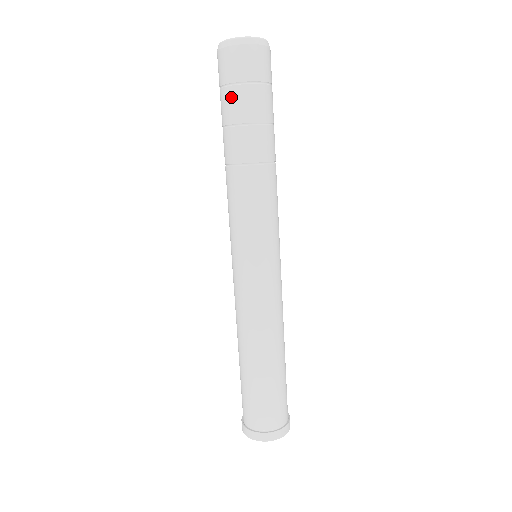
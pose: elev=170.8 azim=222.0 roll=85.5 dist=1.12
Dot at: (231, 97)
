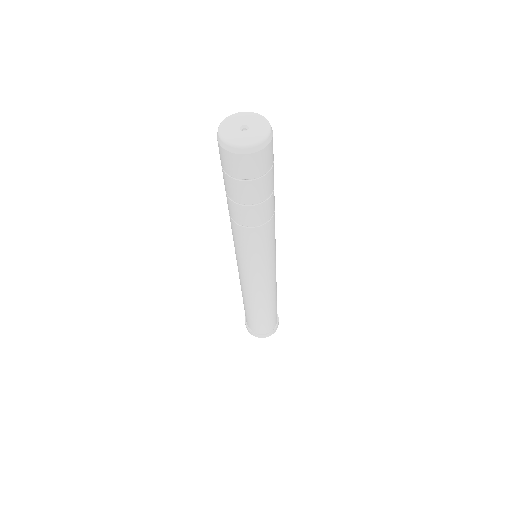
Dot at: occluded
